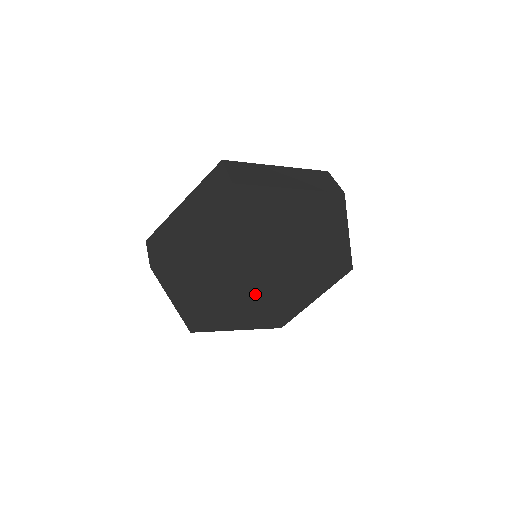
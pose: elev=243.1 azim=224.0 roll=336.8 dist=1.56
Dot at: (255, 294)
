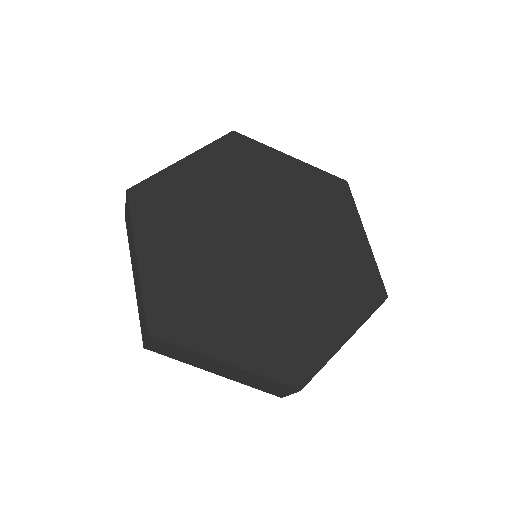
Dot at: (299, 279)
